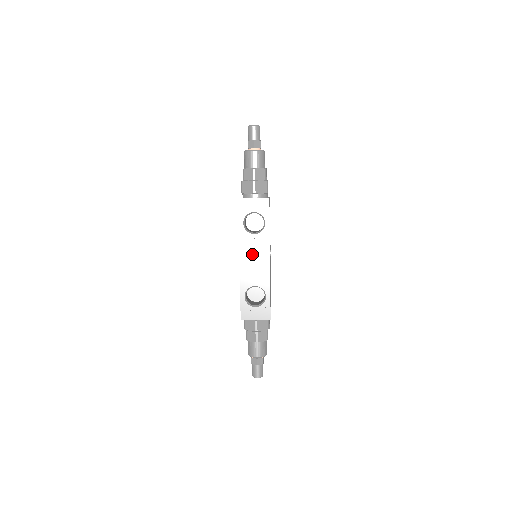
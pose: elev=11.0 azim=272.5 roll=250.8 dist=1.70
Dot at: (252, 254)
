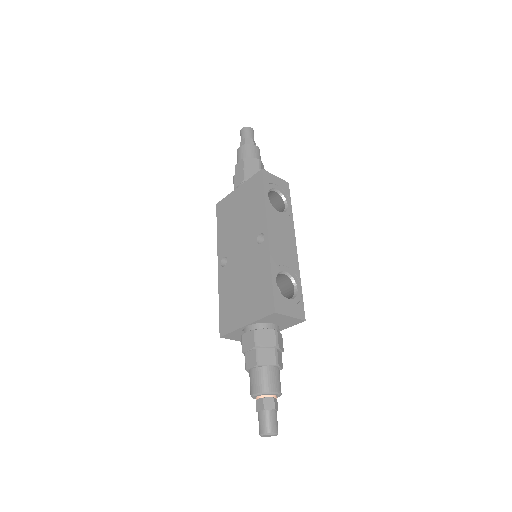
Dot at: (279, 232)
